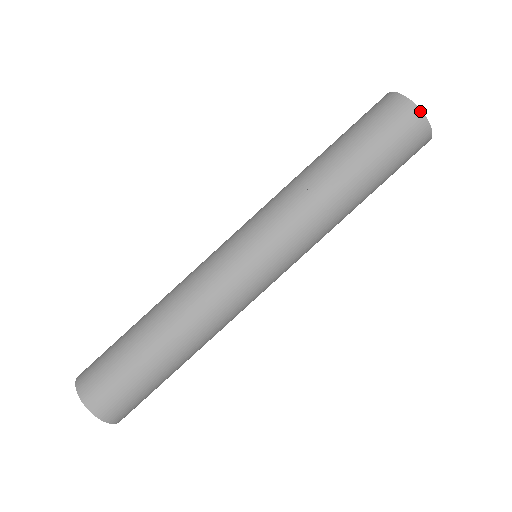
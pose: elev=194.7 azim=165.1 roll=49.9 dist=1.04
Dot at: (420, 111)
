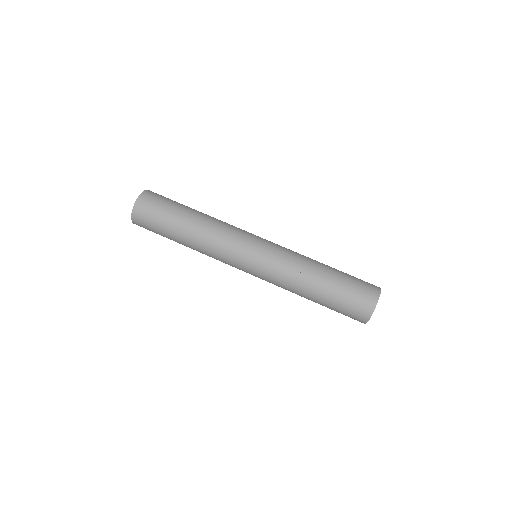
Dot at: (379, 295)
